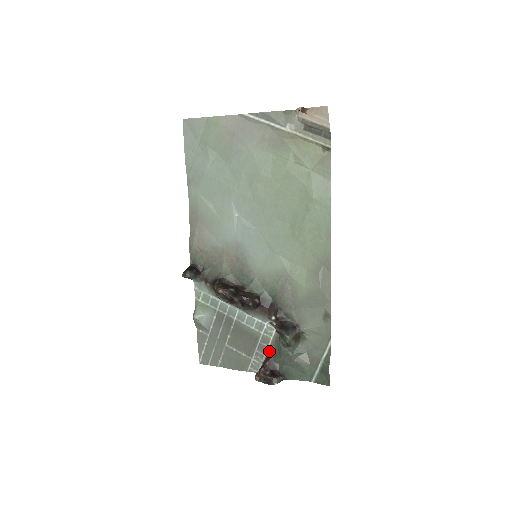
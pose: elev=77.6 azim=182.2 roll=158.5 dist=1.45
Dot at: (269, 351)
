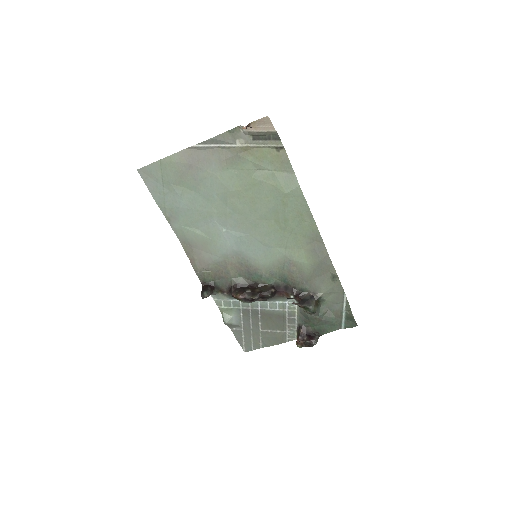
Dot at: (298, 321)
